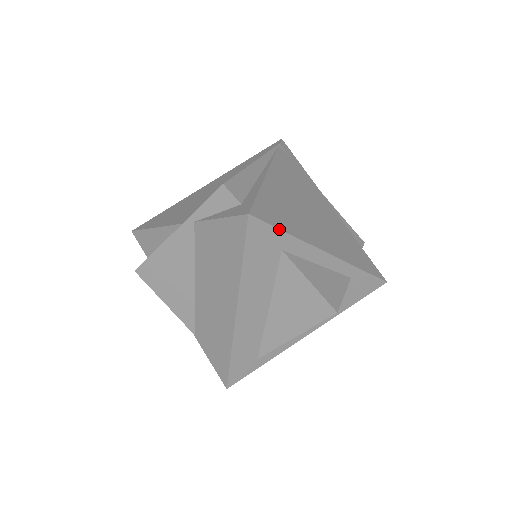
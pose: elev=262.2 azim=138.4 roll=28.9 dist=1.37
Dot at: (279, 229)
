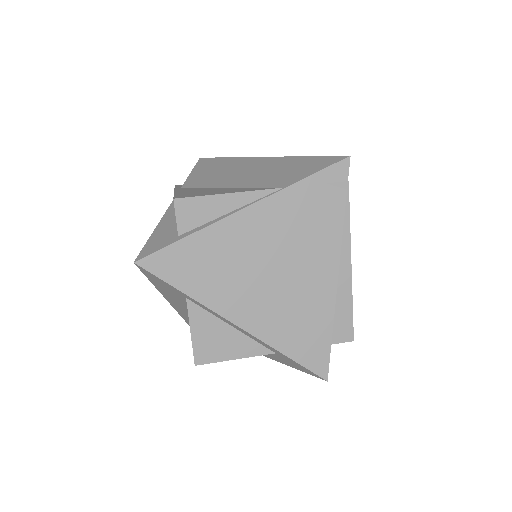
Dot at: occluded
